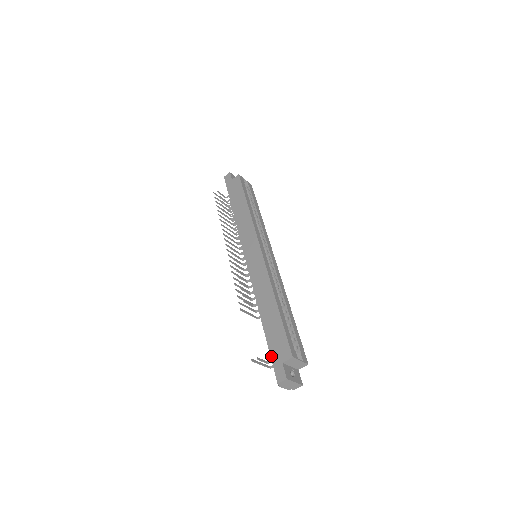
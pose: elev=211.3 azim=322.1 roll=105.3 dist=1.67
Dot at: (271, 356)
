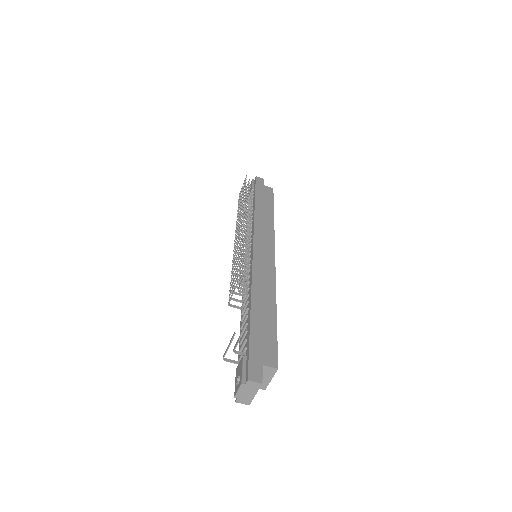
Dot at: (250, 348)
